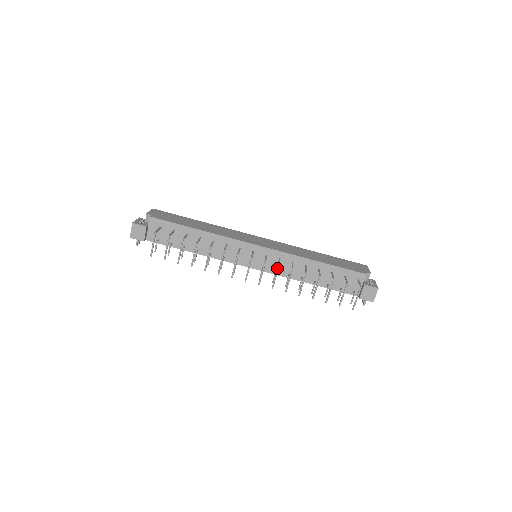
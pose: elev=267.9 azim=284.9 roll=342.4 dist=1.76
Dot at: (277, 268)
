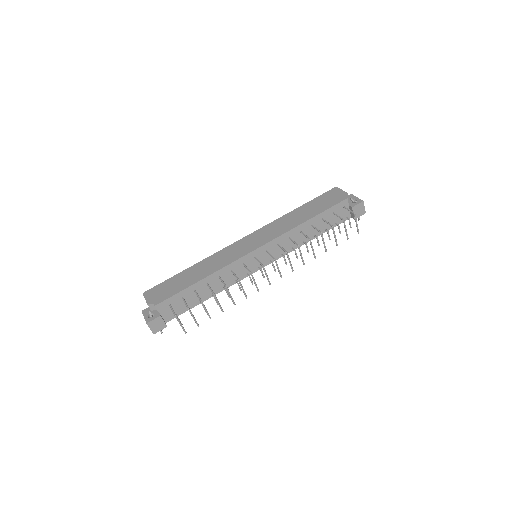
Dot at: (287, 256)
